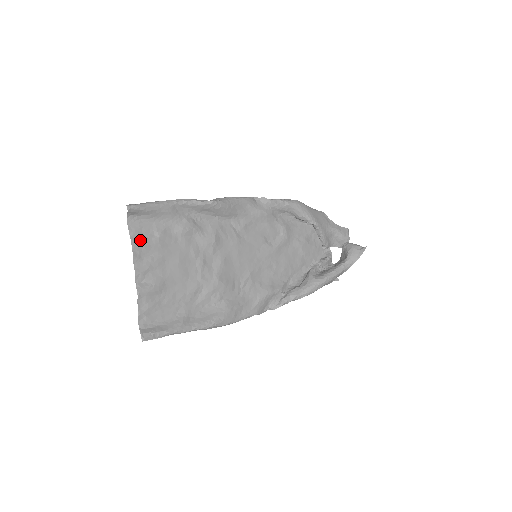
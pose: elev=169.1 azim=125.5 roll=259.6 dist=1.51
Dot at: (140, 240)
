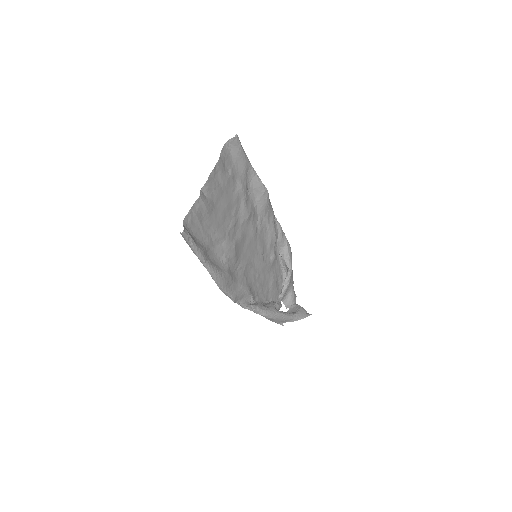
Dot at: (222, 164)
